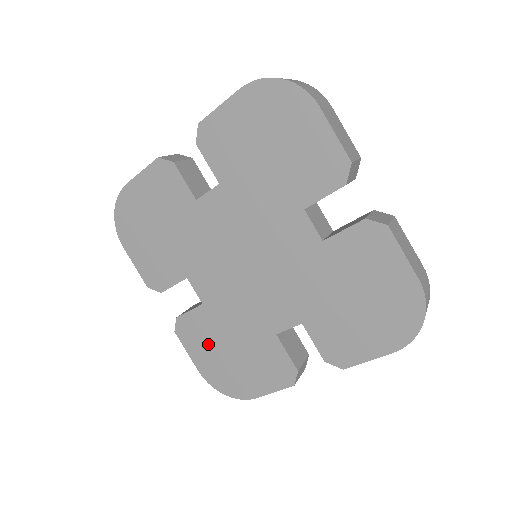
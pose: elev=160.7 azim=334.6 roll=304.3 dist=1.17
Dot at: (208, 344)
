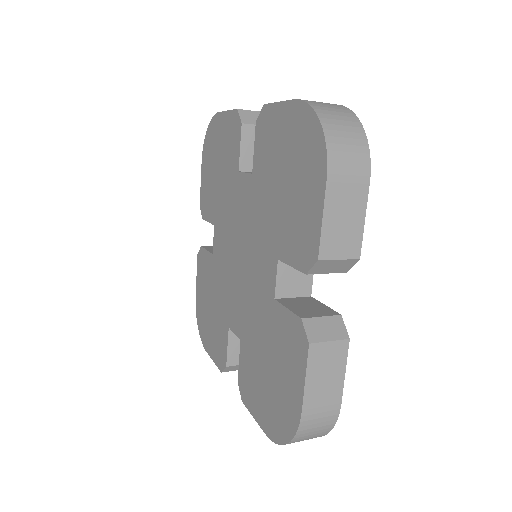
Dot at: (205, 285)
